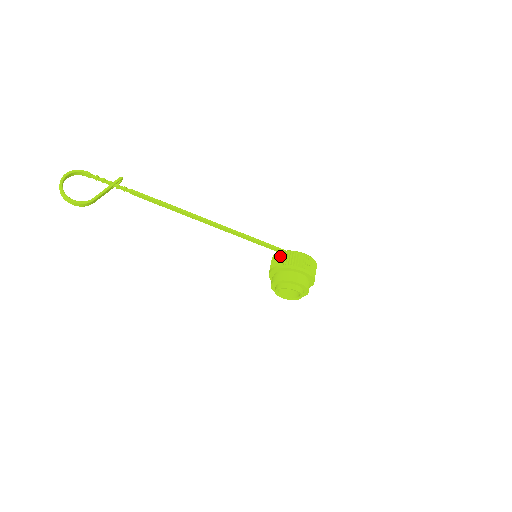
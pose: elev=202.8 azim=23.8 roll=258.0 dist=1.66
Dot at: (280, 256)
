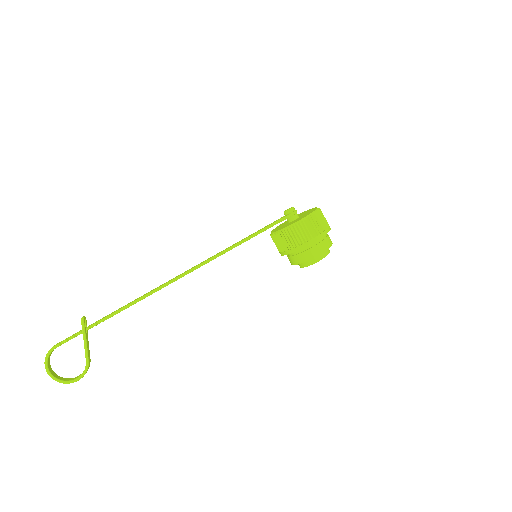
Dot at: (278, 240)
